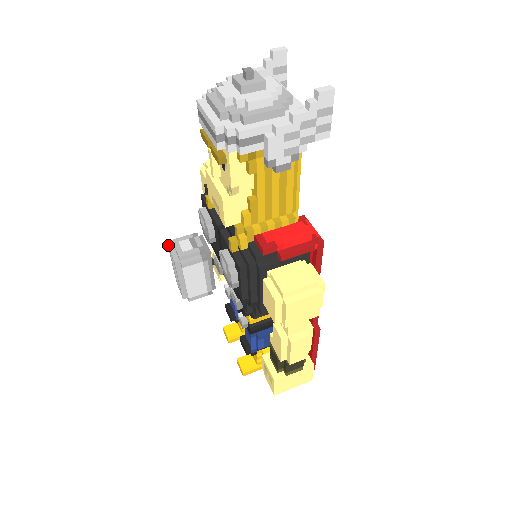
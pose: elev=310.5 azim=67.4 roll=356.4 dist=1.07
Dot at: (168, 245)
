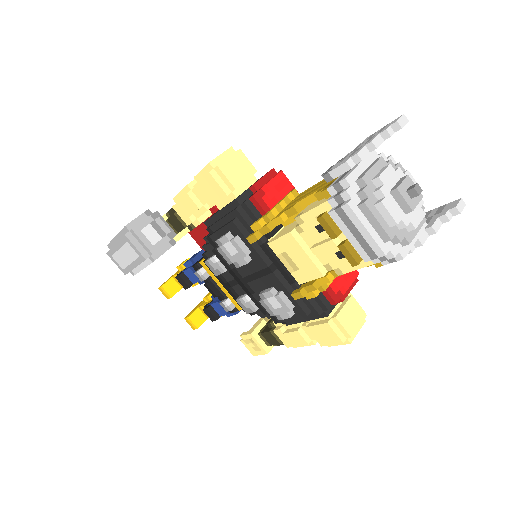
Dot at: (125, 235)
